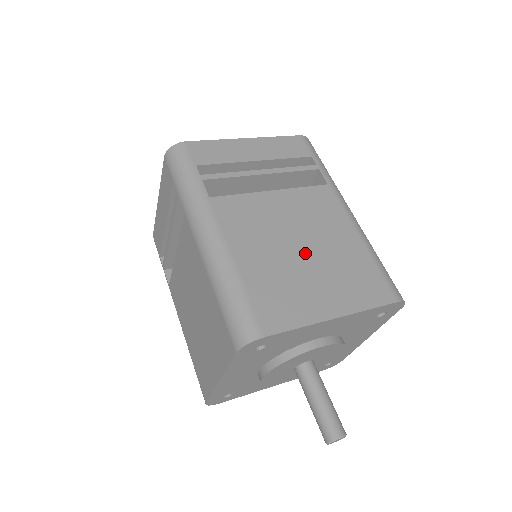
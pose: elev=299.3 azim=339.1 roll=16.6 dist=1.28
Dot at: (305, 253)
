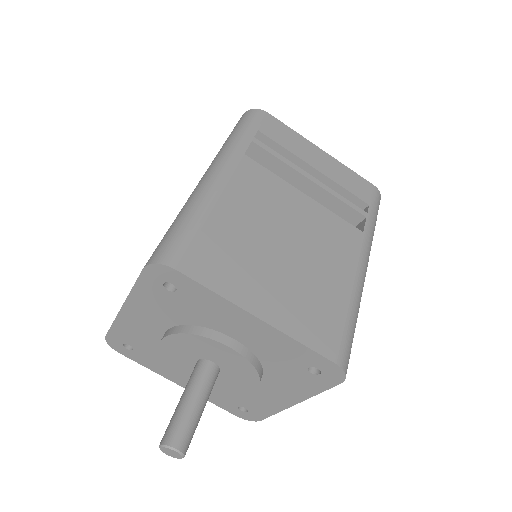
Dot at: (285, 253)
